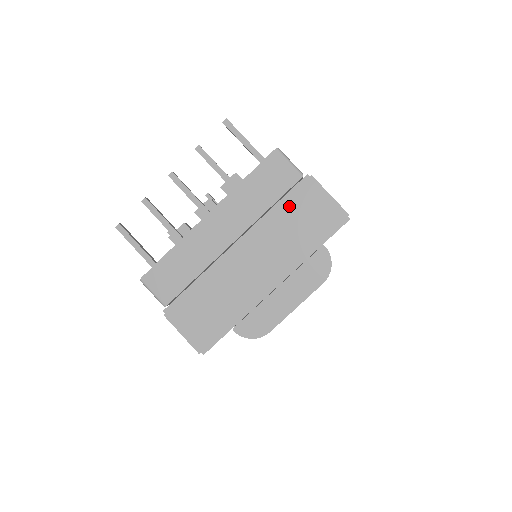
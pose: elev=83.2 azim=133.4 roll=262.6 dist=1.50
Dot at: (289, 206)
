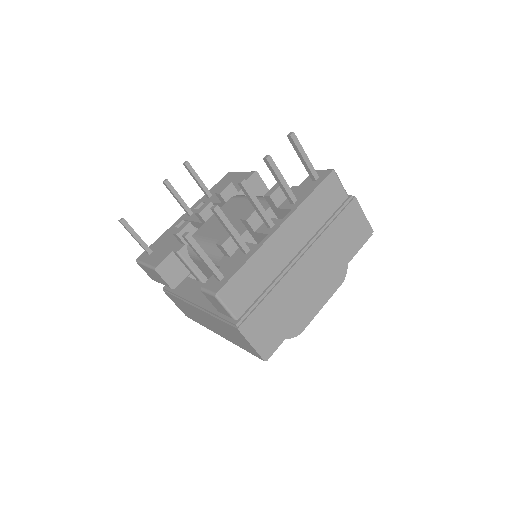
Dot at: (339, 222)
